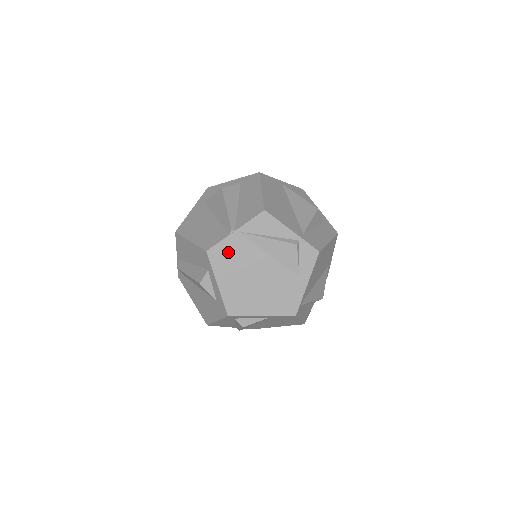
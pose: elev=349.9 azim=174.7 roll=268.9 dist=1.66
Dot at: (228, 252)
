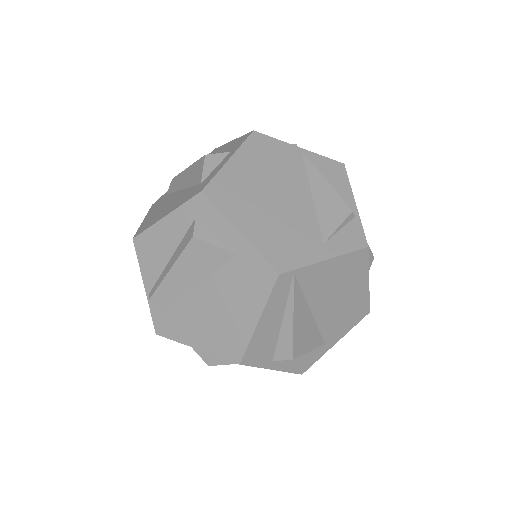
Dot at: (273, 152)
